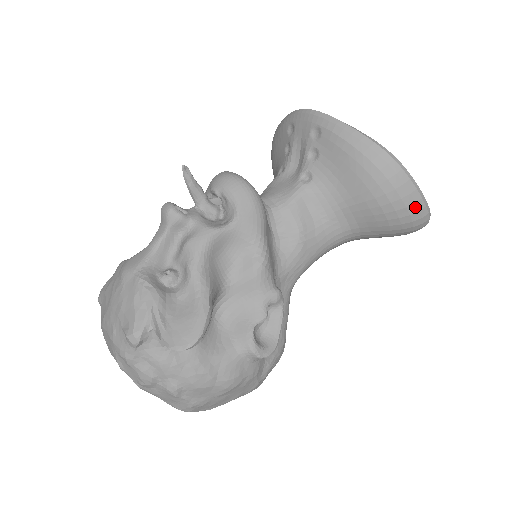
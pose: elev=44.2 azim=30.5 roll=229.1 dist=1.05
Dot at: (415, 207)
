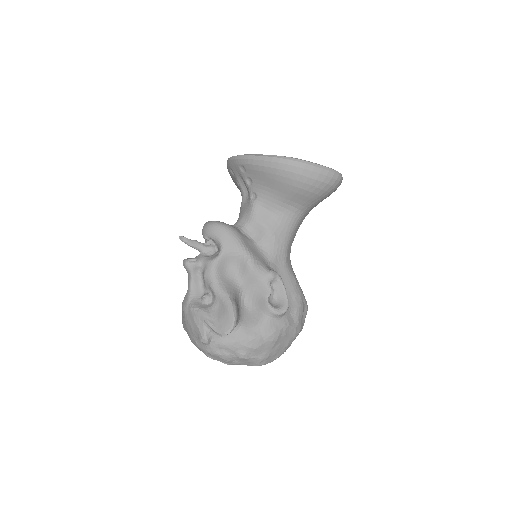
Dot at: (322, 176)
